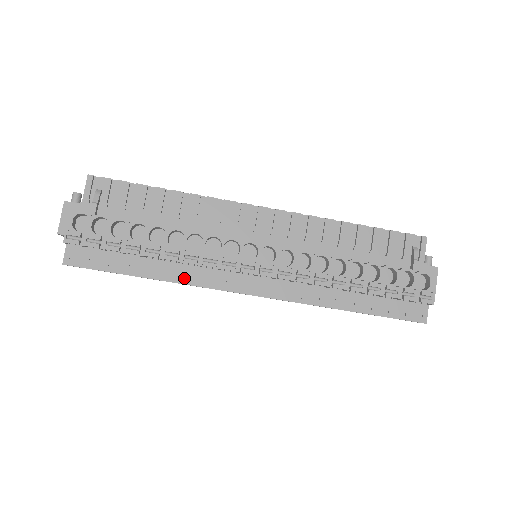
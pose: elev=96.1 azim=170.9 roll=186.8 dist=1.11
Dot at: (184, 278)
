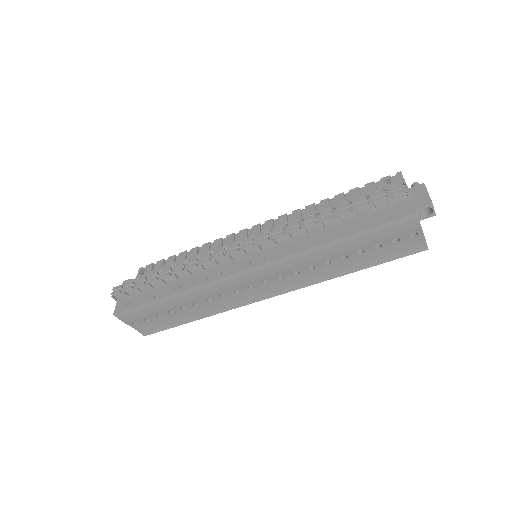
Dot at: (193, 284)
